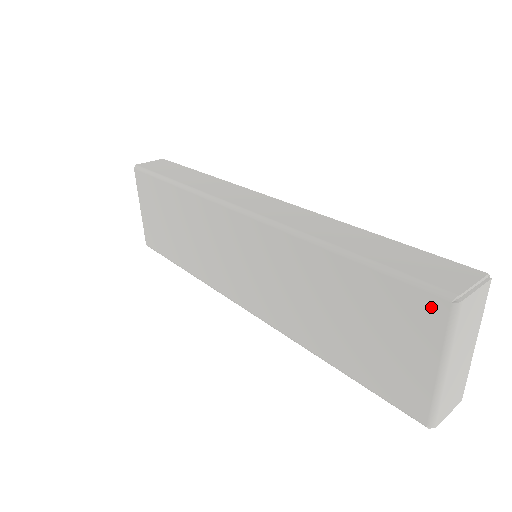
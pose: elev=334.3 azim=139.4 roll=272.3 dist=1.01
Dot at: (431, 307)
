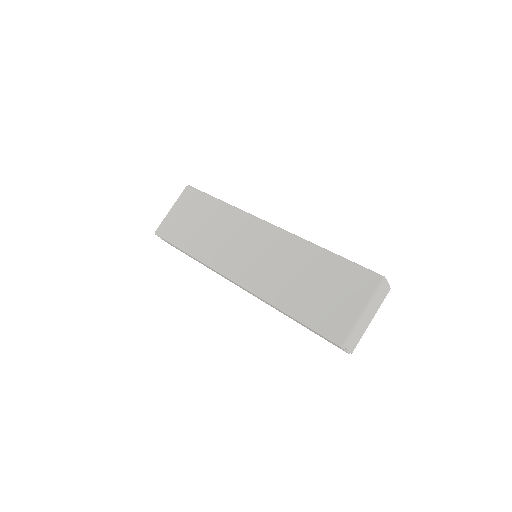
Dot at: (370, 279)
